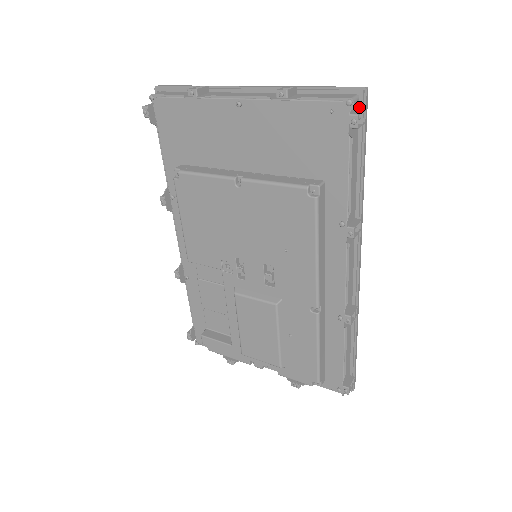
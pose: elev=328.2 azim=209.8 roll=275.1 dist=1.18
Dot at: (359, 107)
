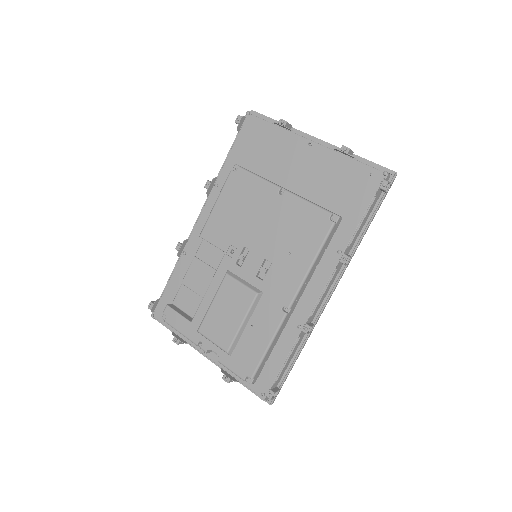
Dot at: occluded
